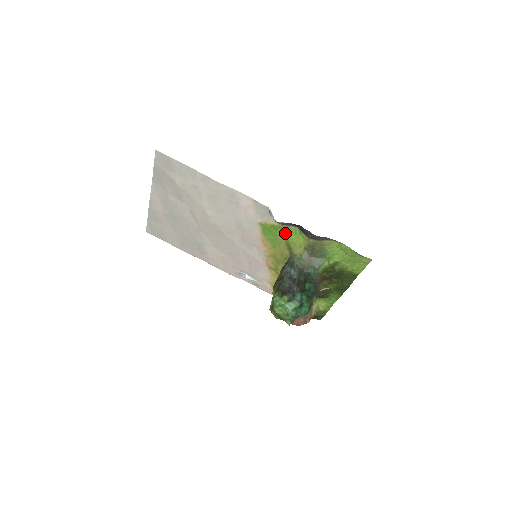
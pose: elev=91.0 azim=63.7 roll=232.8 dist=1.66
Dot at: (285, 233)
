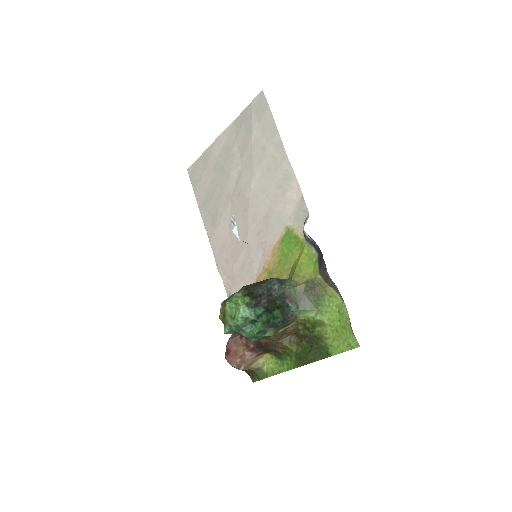
Dot at: (301, 253)
